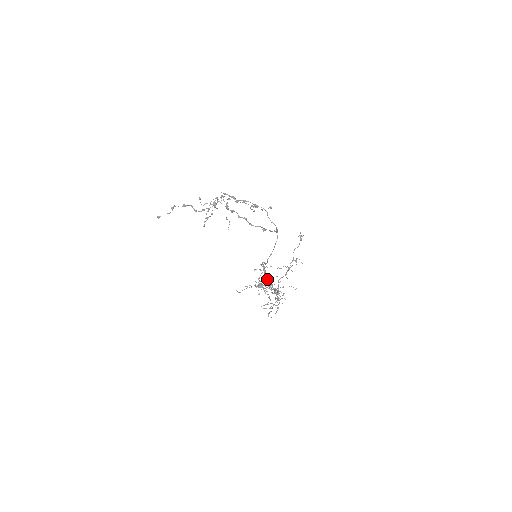
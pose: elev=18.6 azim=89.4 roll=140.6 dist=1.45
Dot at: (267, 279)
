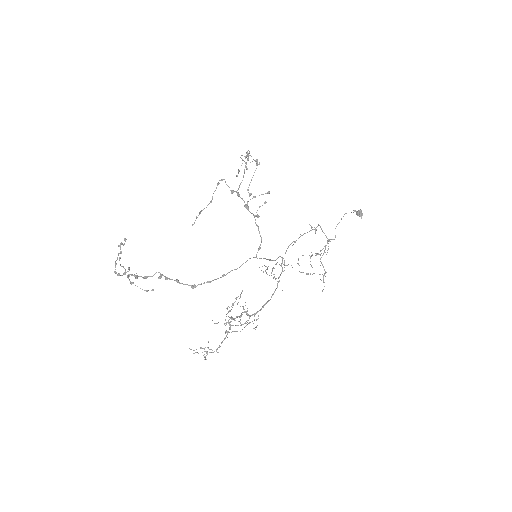
Dot at: (327, 238)
